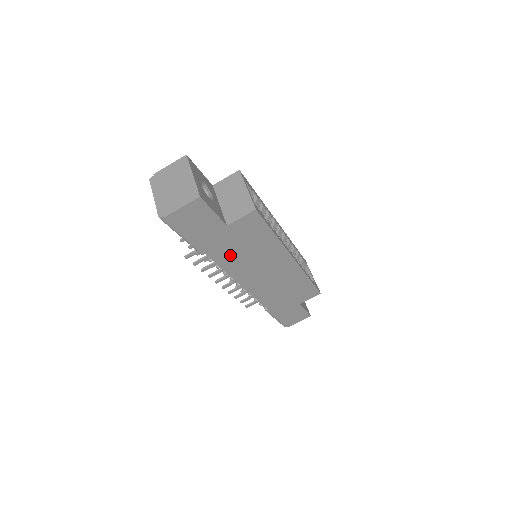
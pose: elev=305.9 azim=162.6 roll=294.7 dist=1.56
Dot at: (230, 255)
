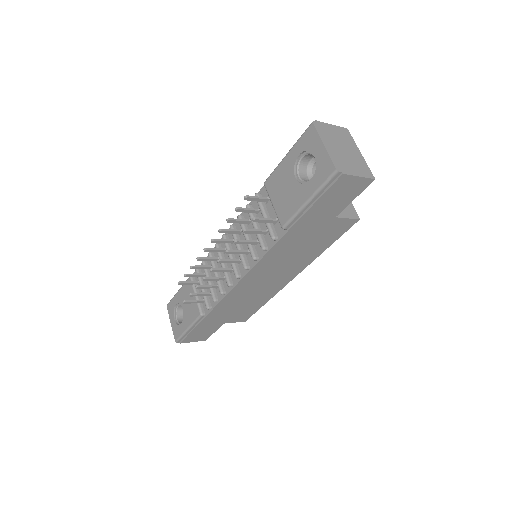
Dot at: (290, 244)
